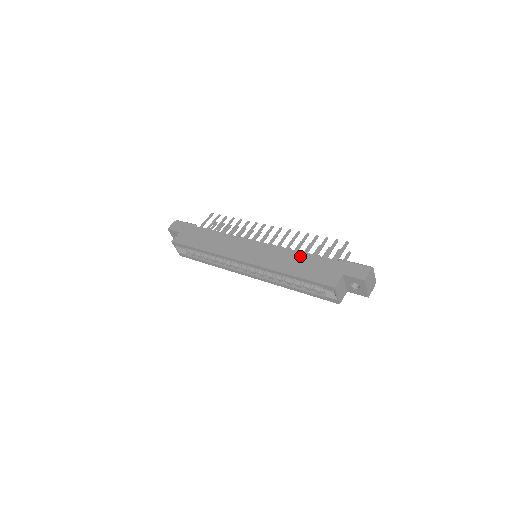
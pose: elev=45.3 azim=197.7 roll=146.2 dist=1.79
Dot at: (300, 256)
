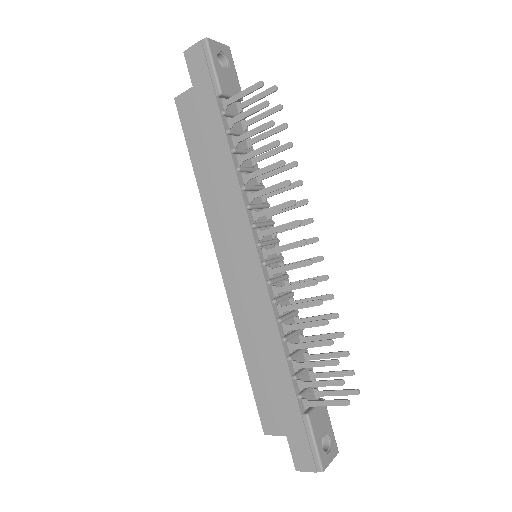
Dot at: (275, 352)
